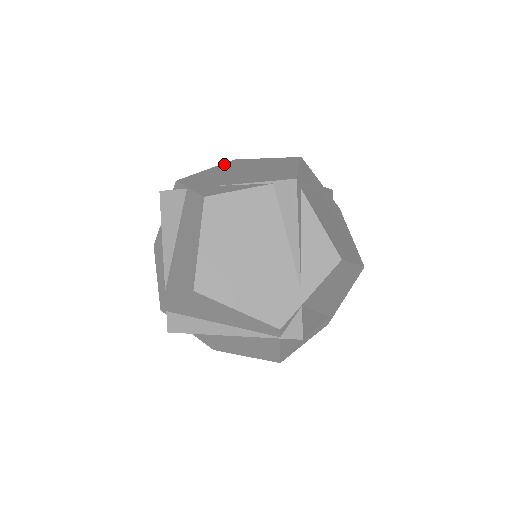
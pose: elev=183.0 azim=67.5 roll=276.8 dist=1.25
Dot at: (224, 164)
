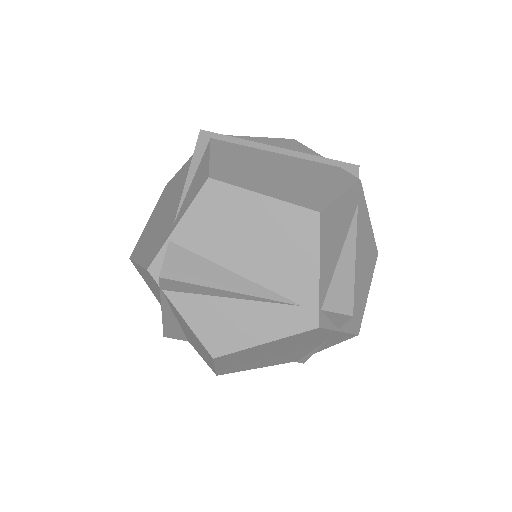
Dot at: occluded
